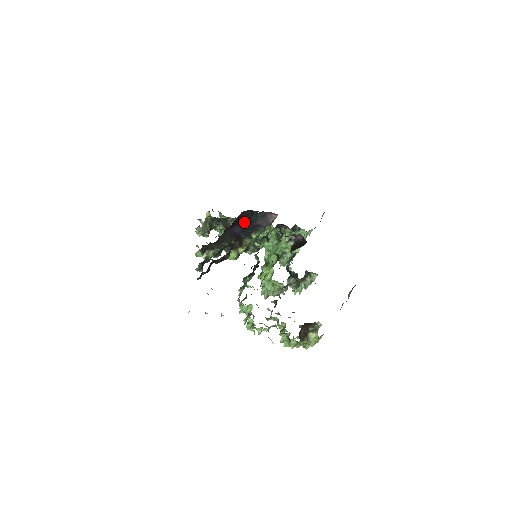
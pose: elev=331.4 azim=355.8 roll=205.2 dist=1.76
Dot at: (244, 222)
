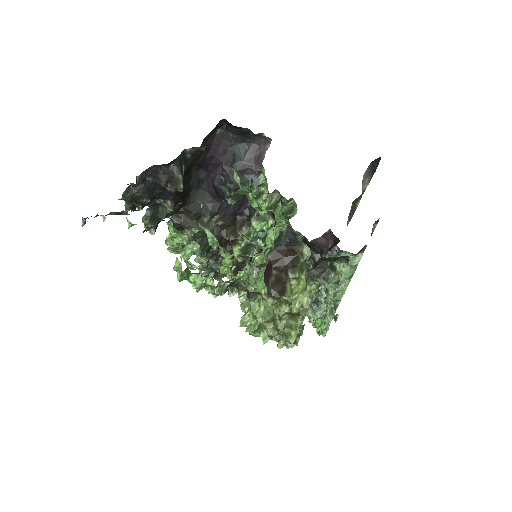
Dot at: (225, 162)
